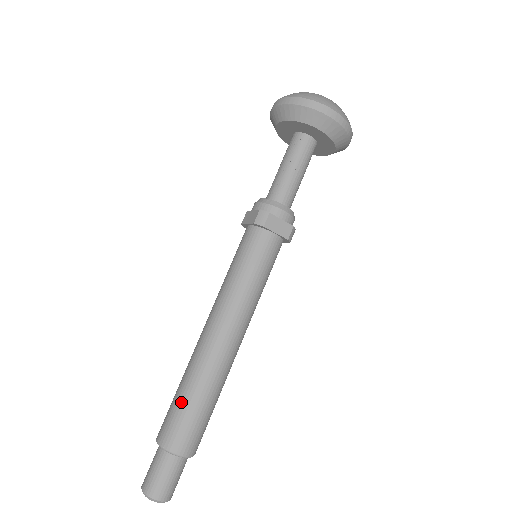
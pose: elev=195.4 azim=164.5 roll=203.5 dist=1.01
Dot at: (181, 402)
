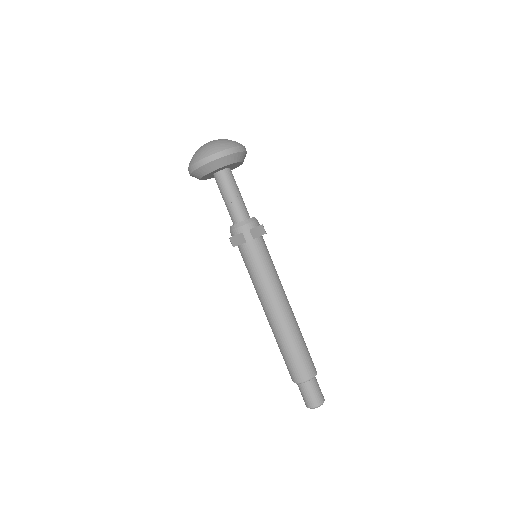
Dot at: (293, 356)
